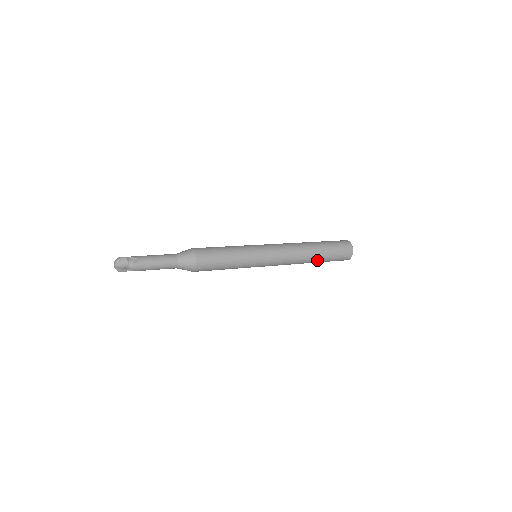
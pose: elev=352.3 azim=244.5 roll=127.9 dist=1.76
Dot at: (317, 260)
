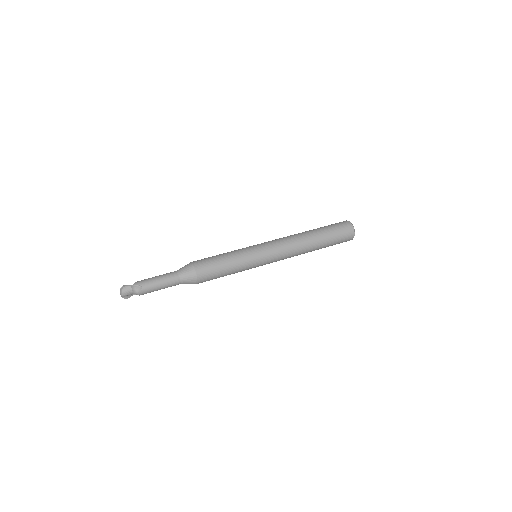
Dot at: (317, 249)
